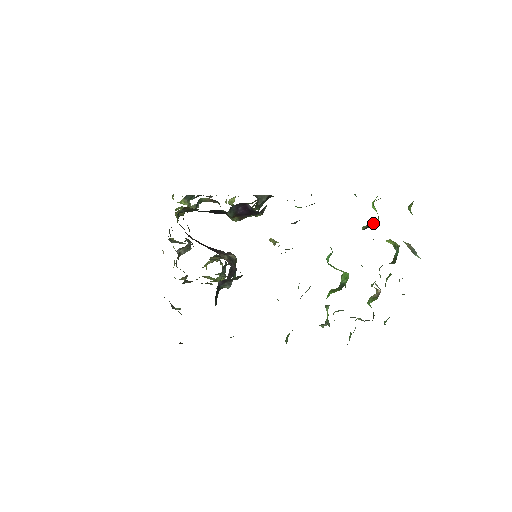
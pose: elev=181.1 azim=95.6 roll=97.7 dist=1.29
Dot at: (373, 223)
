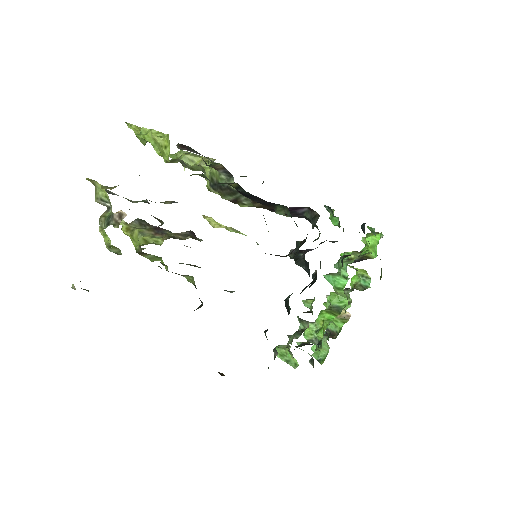
Dot at: (370, 256)
